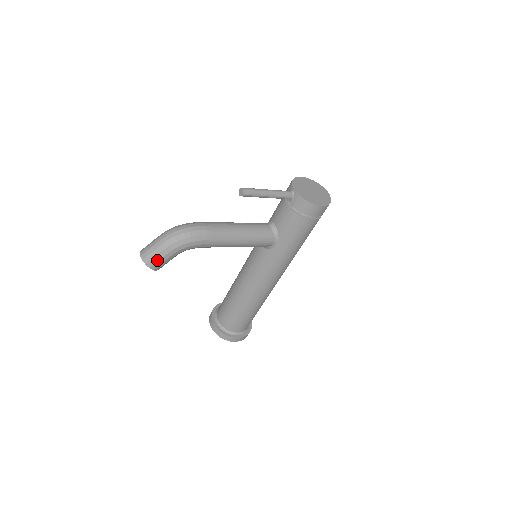
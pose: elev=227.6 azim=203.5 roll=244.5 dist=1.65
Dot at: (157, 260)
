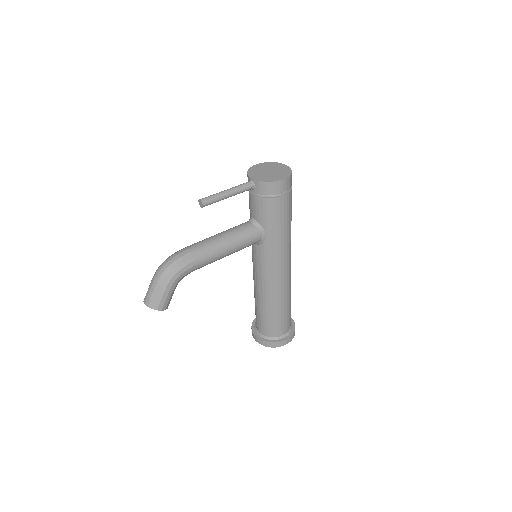
Dot at: (159, 300)
